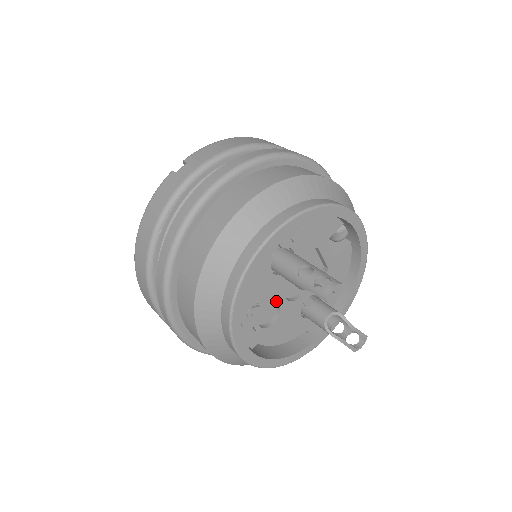
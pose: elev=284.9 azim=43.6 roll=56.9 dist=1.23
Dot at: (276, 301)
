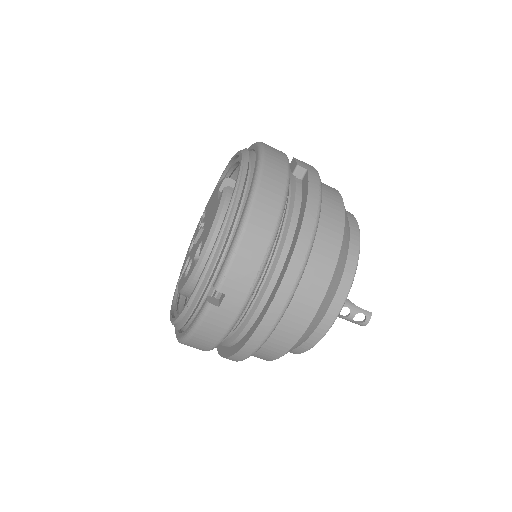
Dot at: occluded
